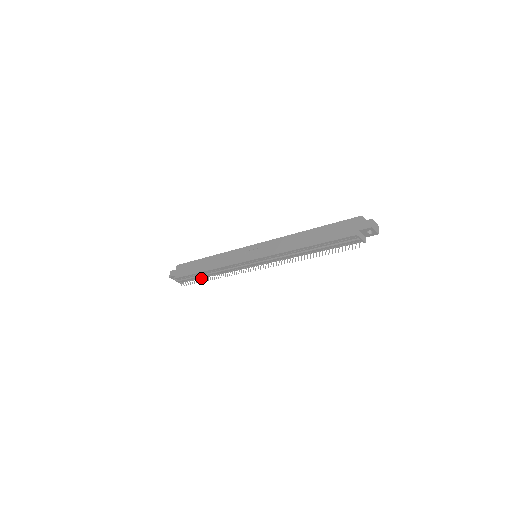
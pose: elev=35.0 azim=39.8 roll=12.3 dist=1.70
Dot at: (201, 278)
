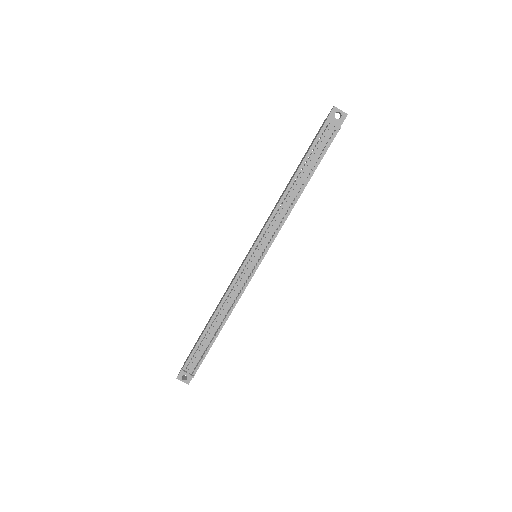
Dot at: (211, 345)
